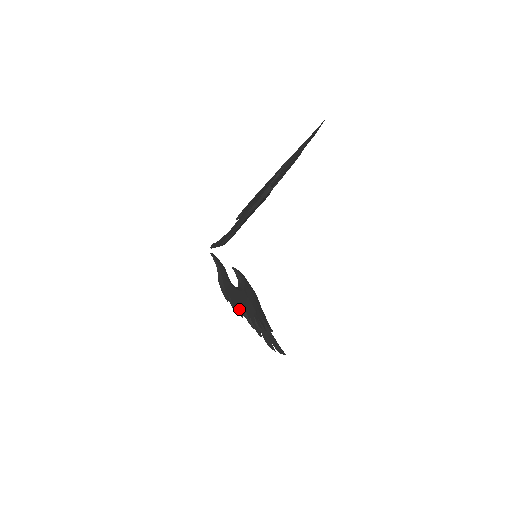
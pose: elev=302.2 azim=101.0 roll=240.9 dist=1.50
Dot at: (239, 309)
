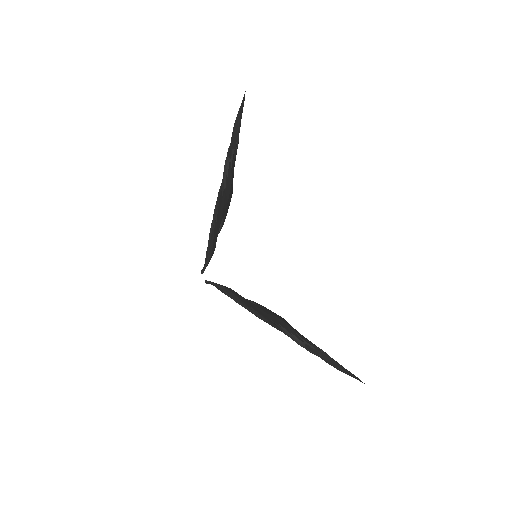
Dot at: (271, 322)
